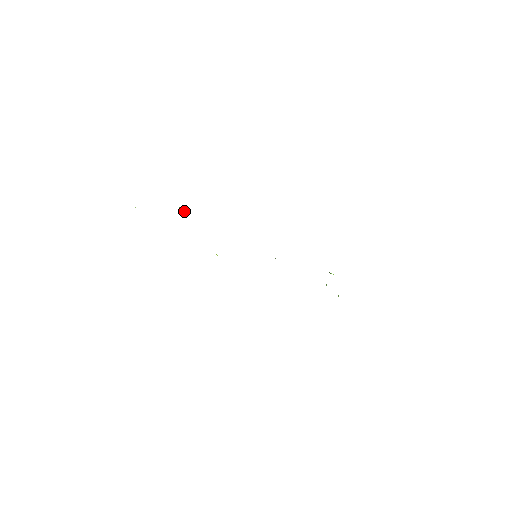
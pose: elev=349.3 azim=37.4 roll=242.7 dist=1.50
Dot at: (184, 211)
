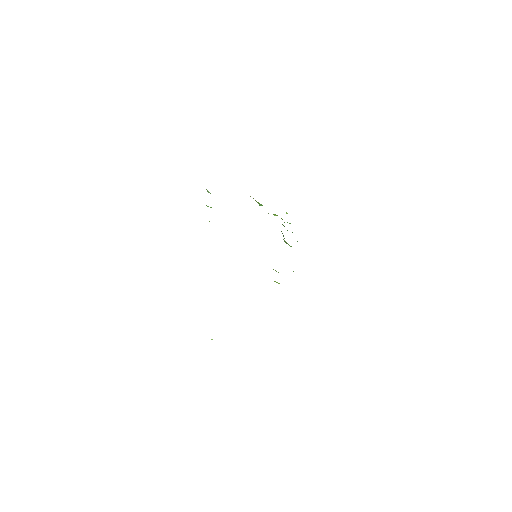
Dot at: occluded
